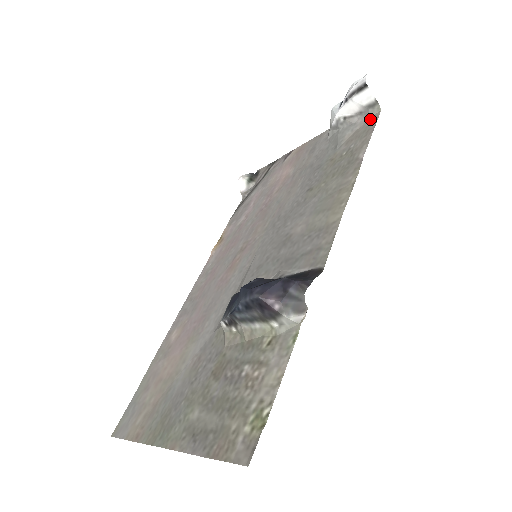
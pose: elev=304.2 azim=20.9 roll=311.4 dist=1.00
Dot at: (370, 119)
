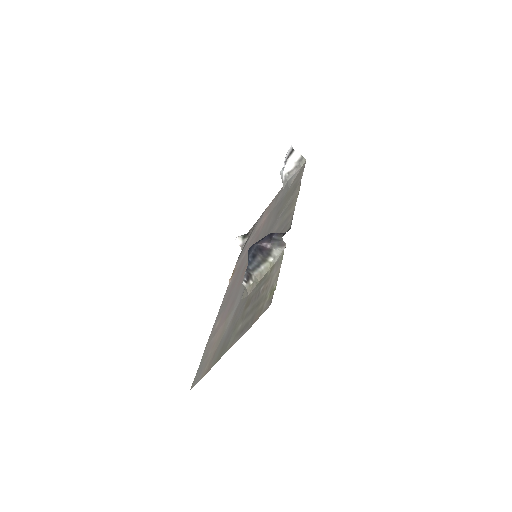
Dot at: (302, 167)
